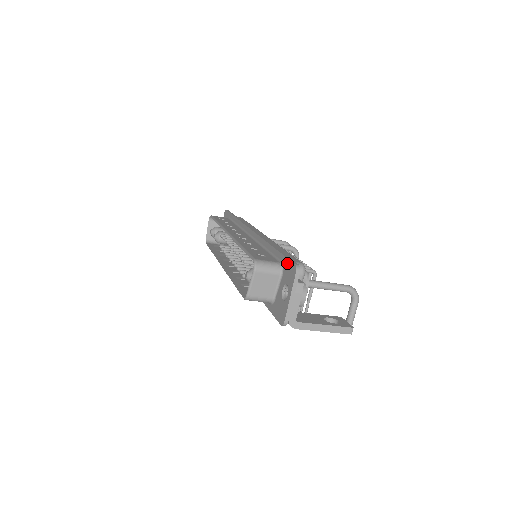
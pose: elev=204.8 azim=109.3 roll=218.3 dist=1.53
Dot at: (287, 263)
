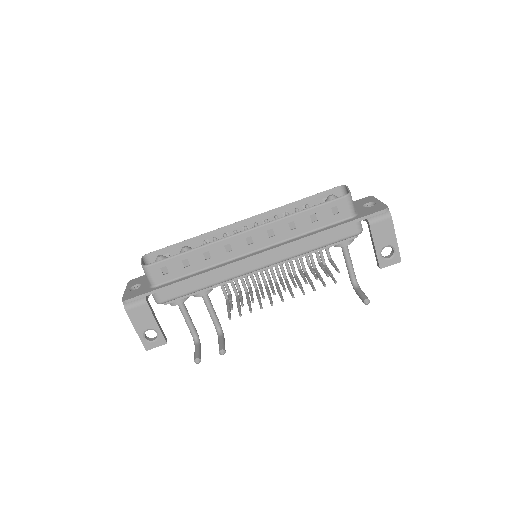
Dot at: (354, 202)
